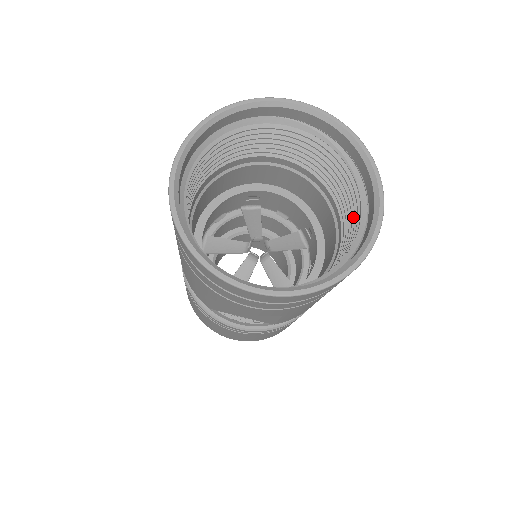
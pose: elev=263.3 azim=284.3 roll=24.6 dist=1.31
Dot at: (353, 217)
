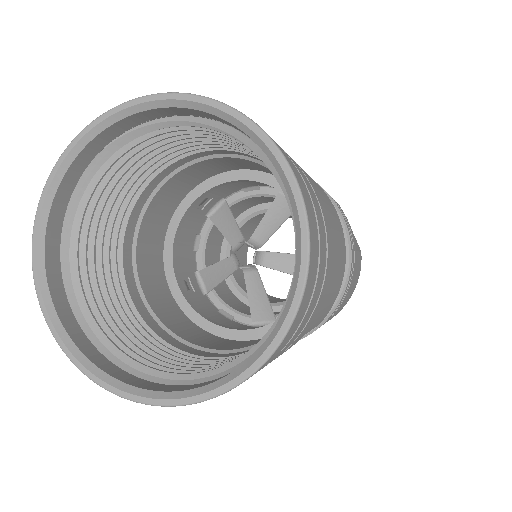
Dot at: occluded
